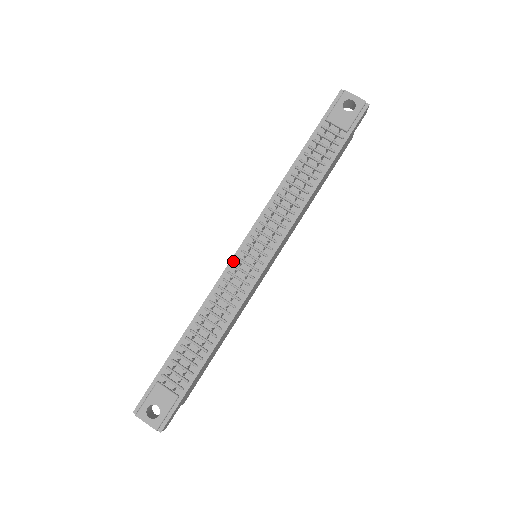
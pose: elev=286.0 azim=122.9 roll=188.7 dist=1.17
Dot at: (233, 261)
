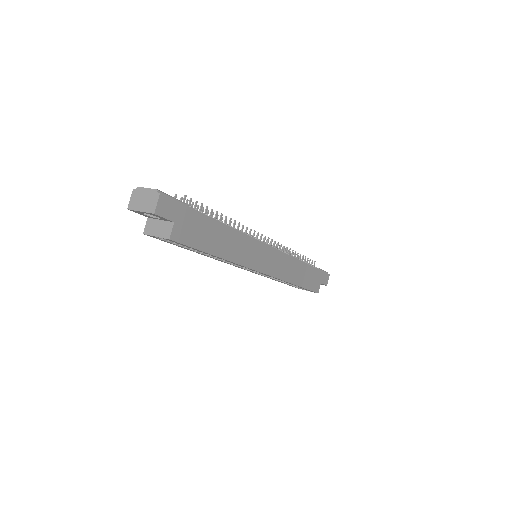
Dot at: occluded
